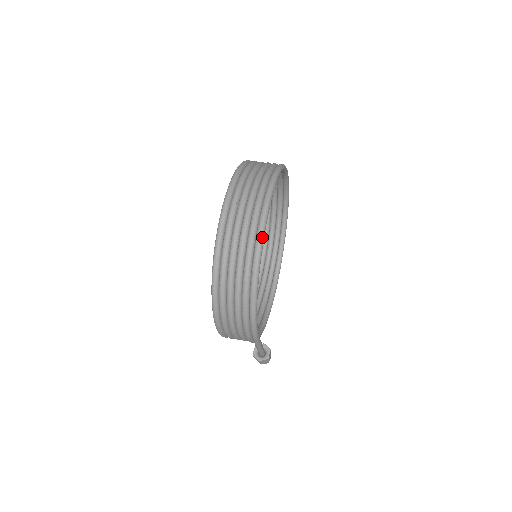
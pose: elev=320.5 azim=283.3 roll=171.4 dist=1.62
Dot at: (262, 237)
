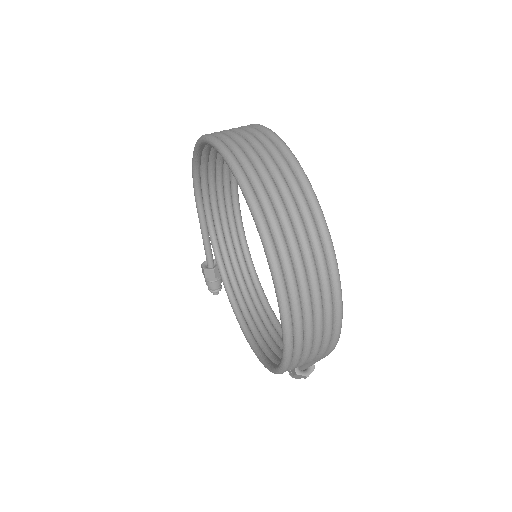
Dot at: (324, 220)
